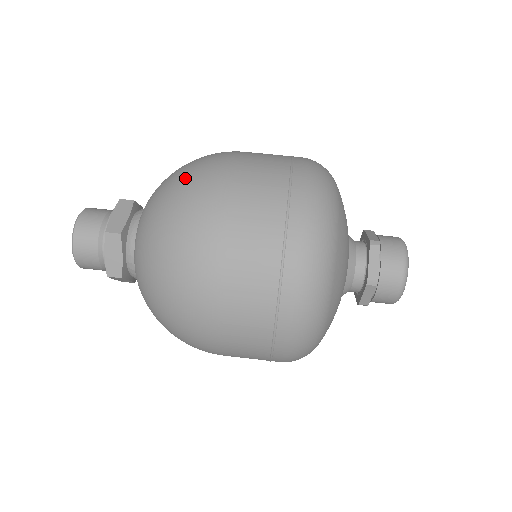
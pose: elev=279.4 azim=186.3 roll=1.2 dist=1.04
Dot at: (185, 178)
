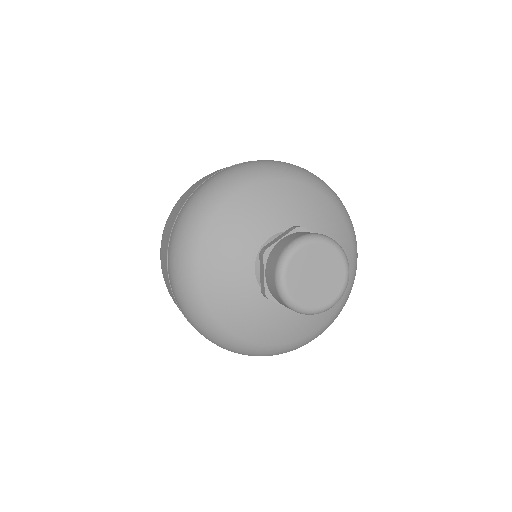
Dot at: occluded
